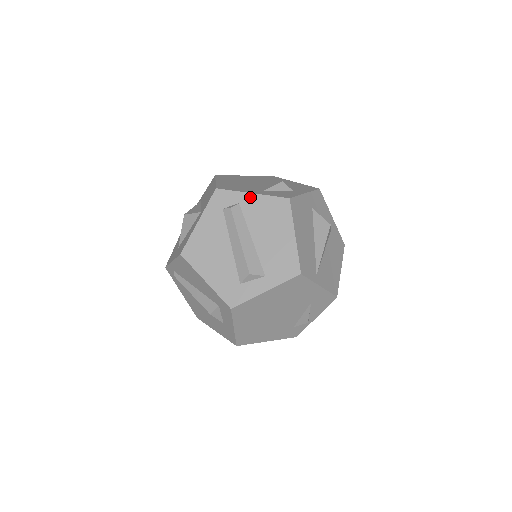
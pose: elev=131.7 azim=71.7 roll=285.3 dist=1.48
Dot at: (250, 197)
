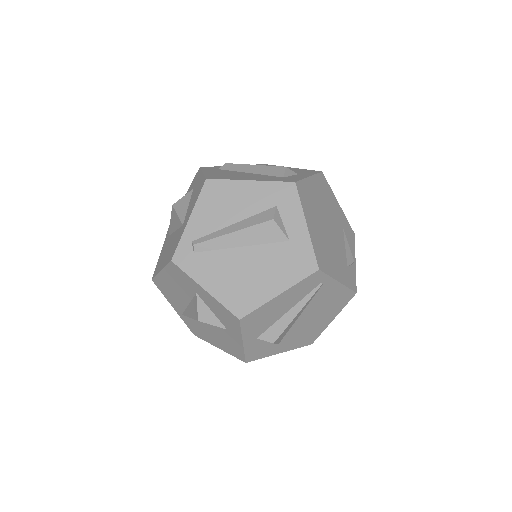
Dot at: occluded
